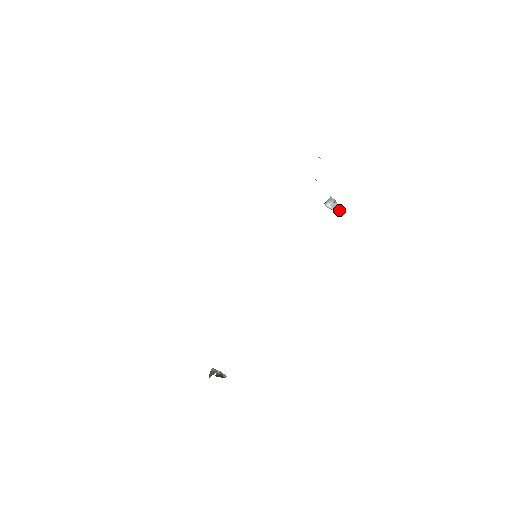
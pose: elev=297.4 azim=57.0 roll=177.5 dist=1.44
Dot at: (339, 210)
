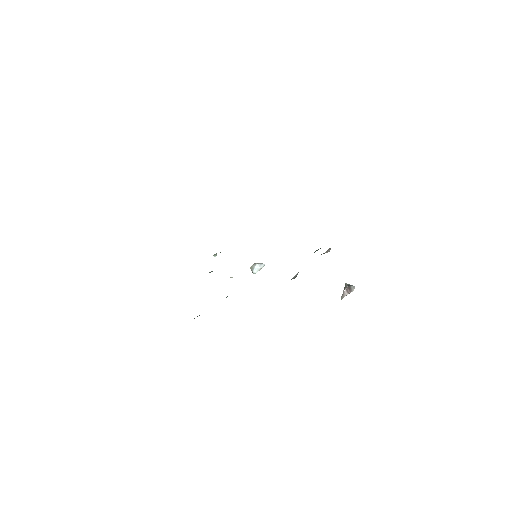
Dot at: (263, 264)
